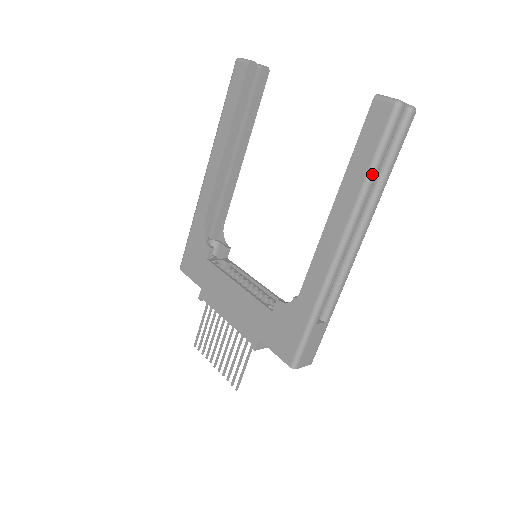
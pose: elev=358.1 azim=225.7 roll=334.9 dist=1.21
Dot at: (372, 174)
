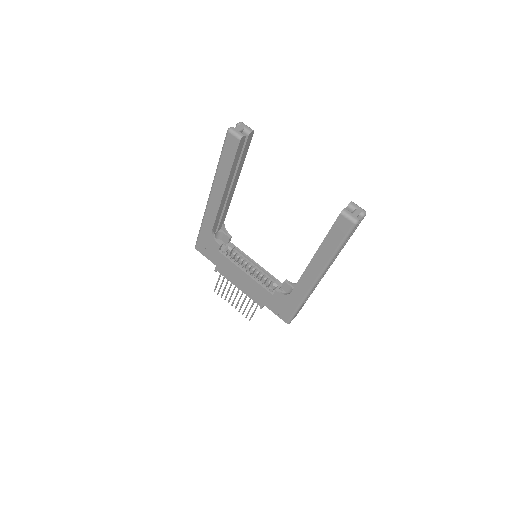
Dot at: (338, 252)
